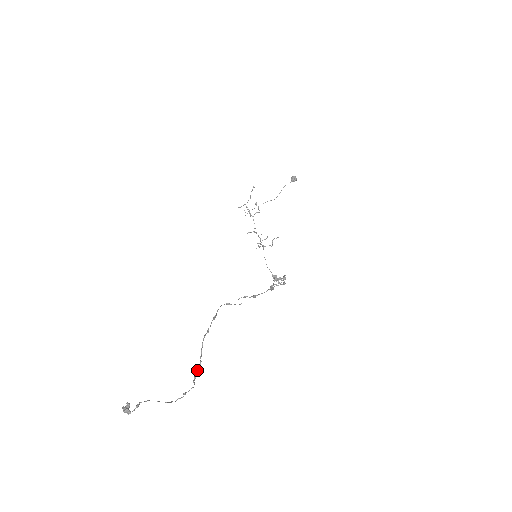
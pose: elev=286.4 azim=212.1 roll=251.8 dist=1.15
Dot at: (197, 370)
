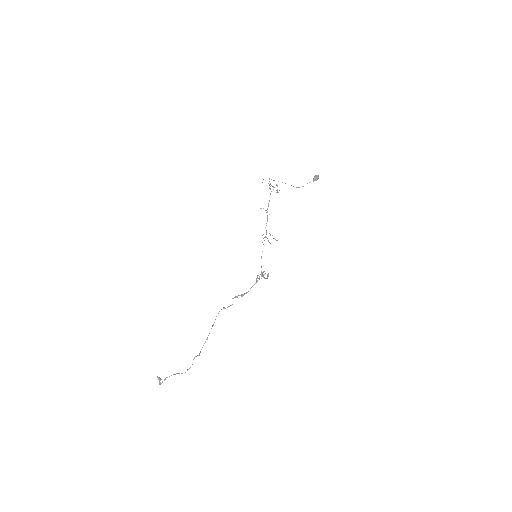
Dot at: occluded
